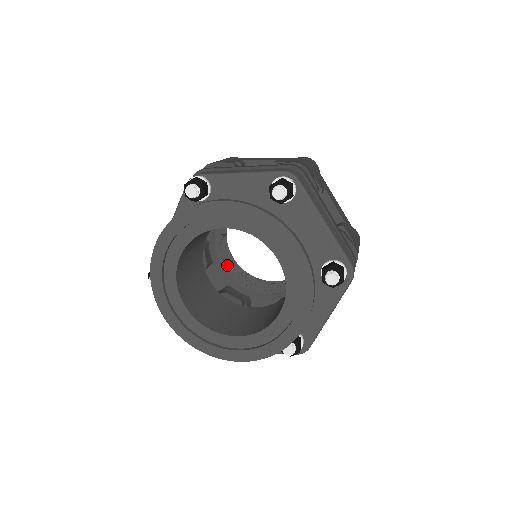
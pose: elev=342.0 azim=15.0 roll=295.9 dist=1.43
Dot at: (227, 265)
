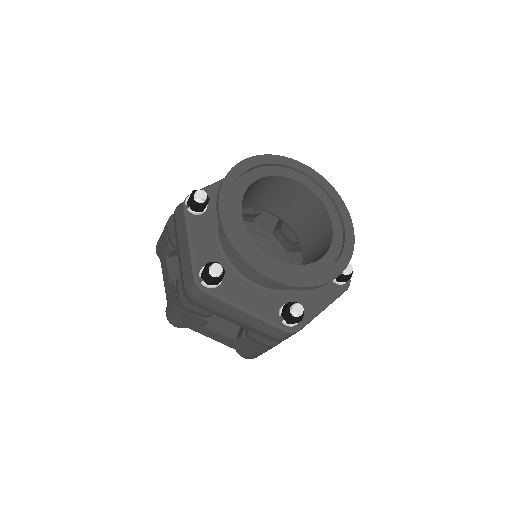
Dot at: occluded
